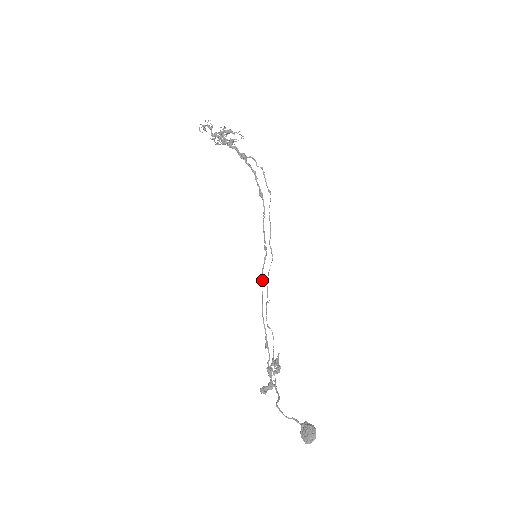
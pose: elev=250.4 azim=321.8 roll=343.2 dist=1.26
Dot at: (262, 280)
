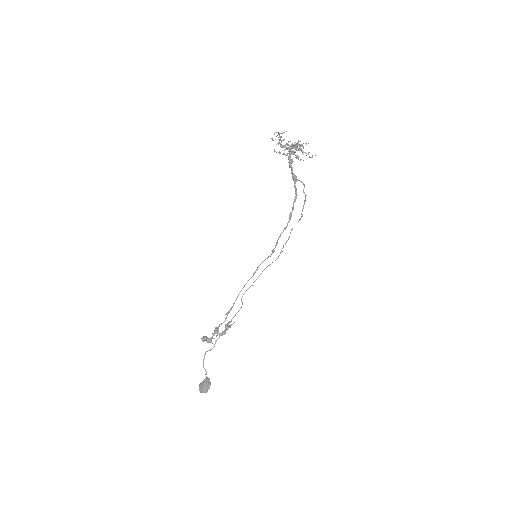
Dot at: occluded
